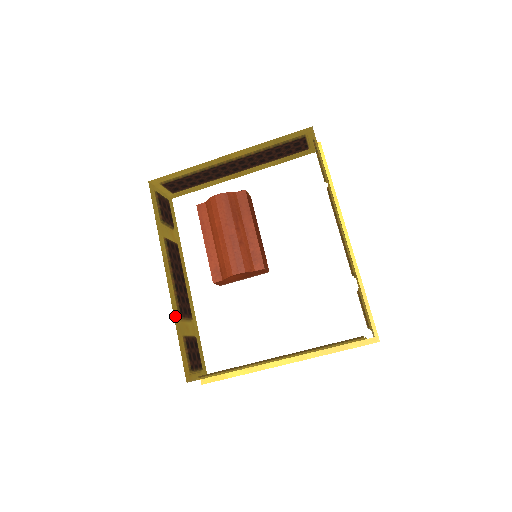
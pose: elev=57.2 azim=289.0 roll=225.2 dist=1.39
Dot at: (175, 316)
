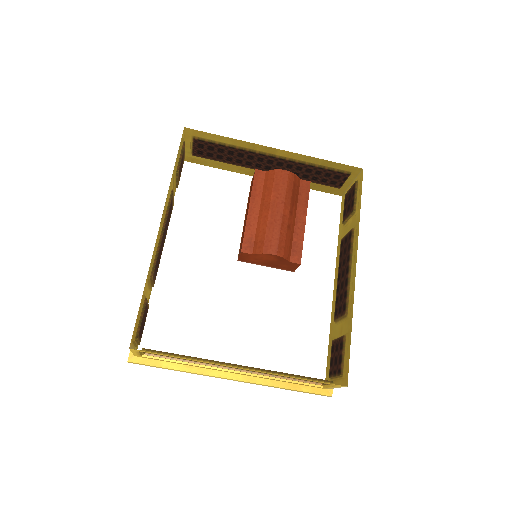
Dot at: (148, 272)
